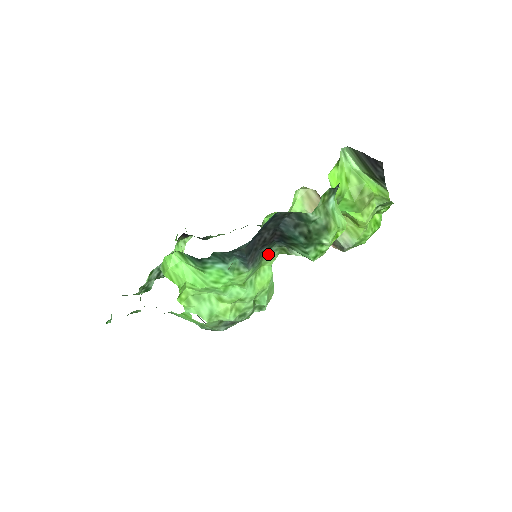
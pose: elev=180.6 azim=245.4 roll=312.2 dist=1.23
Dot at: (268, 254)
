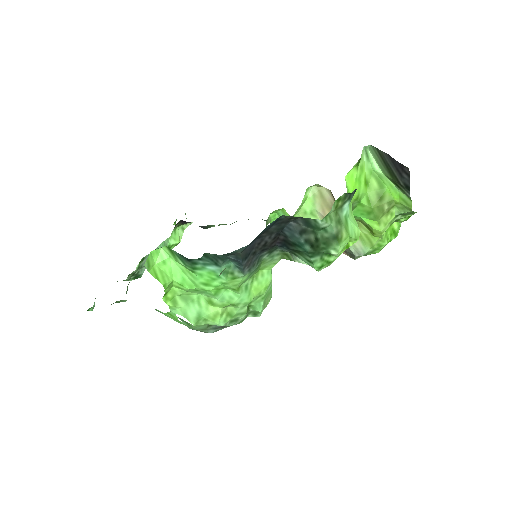
Dot at: (268, 258)
